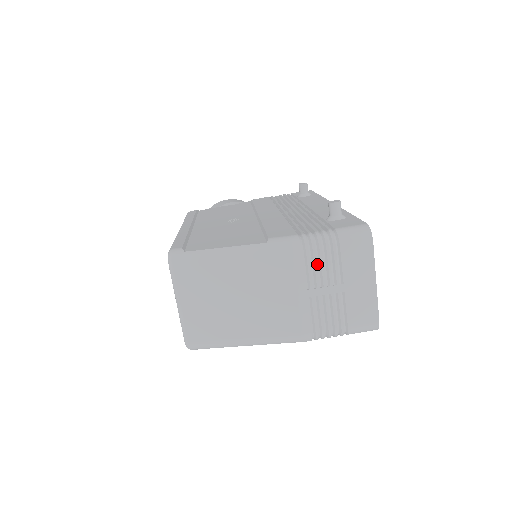
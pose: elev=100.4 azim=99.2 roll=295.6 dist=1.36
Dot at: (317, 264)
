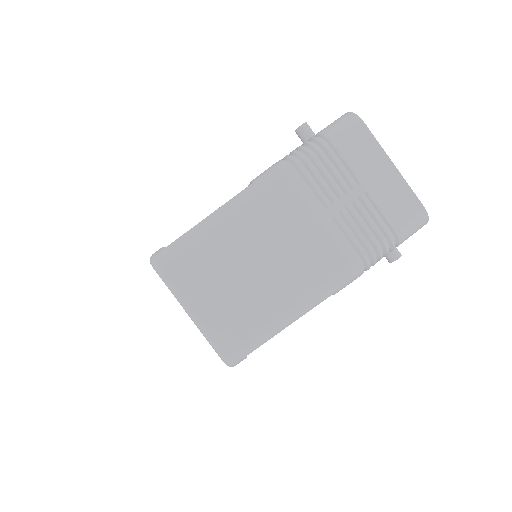
Dot at: (319, 175)
